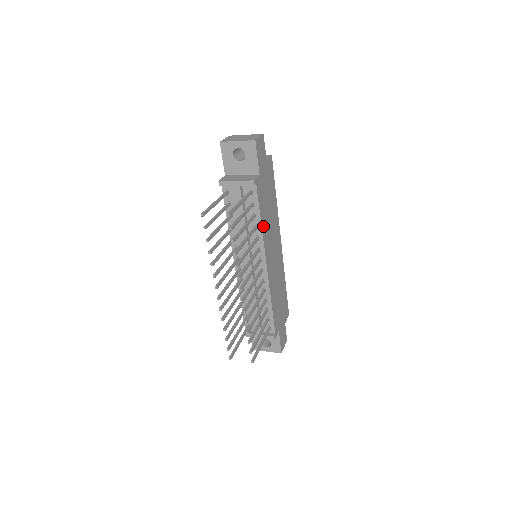
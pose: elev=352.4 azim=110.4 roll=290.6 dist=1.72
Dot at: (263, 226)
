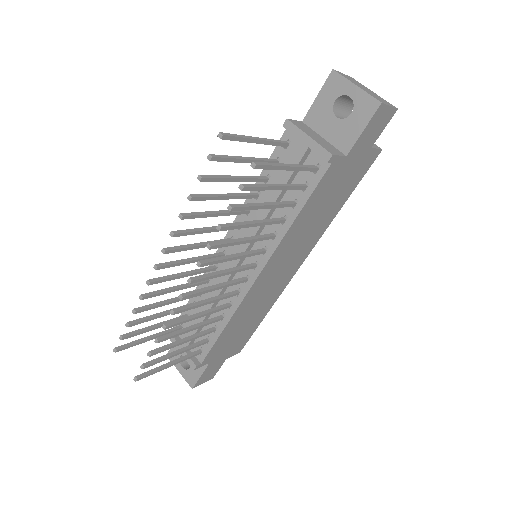
Dot at: (294, 227)
